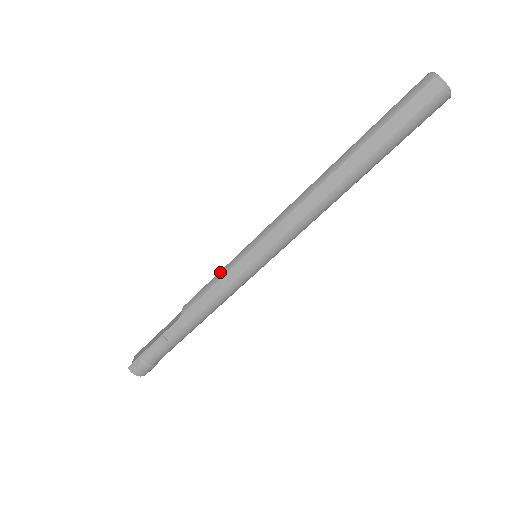
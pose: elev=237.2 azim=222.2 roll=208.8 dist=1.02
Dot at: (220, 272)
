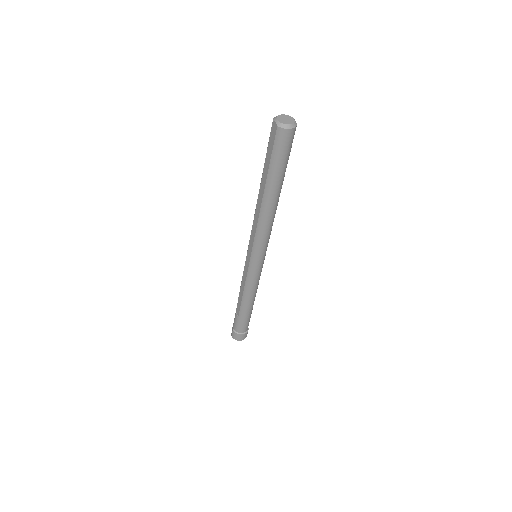
Dot at: occluded
